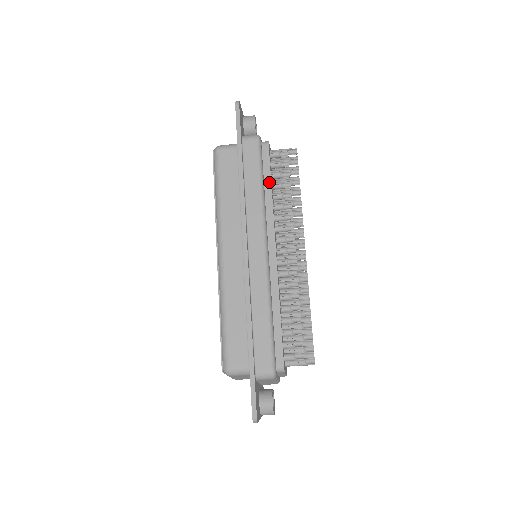
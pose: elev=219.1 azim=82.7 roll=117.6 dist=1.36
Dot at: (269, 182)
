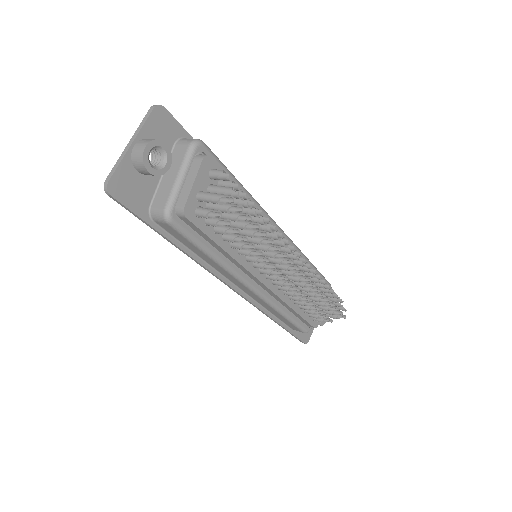
Dot at: (217, 246)
